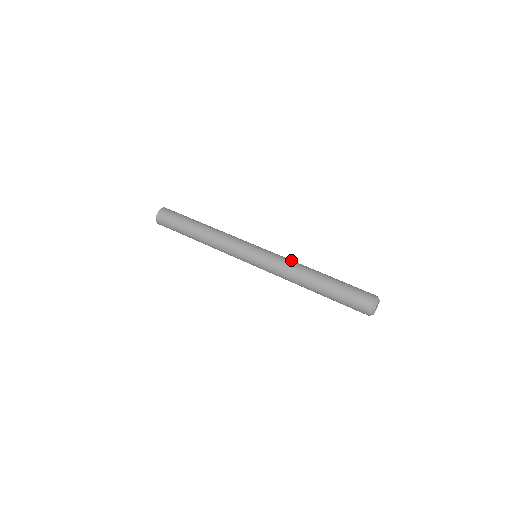
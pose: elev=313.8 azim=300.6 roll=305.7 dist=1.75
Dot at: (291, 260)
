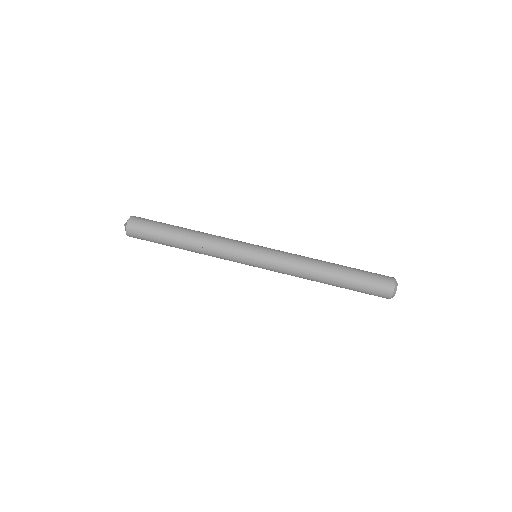
Dot at: occluded
